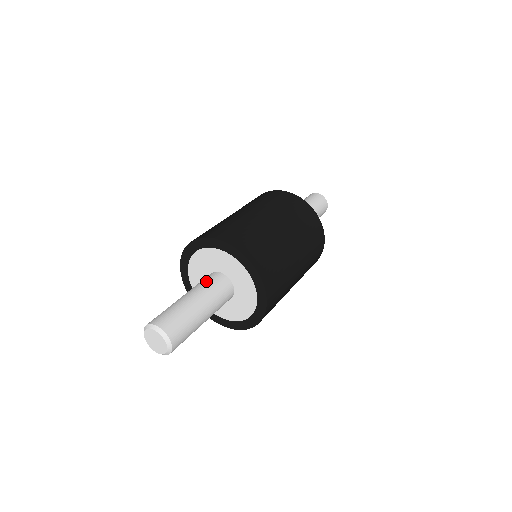
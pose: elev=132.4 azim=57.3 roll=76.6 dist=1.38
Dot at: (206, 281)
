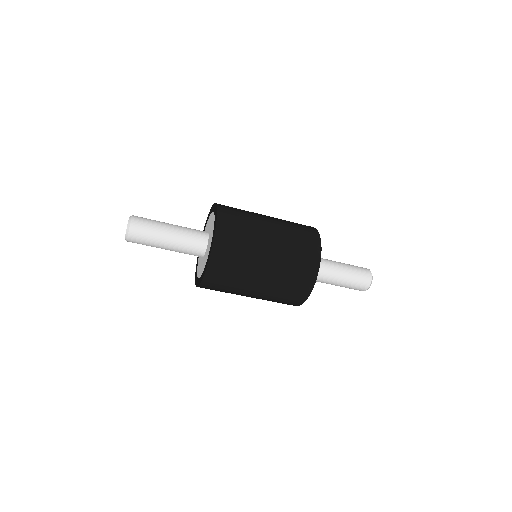
Dot at: (193, 229)
